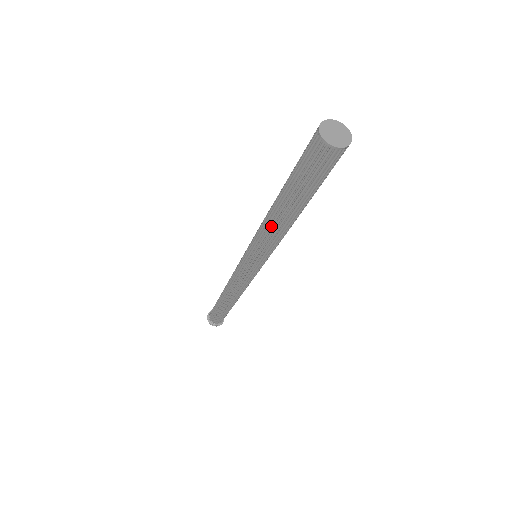
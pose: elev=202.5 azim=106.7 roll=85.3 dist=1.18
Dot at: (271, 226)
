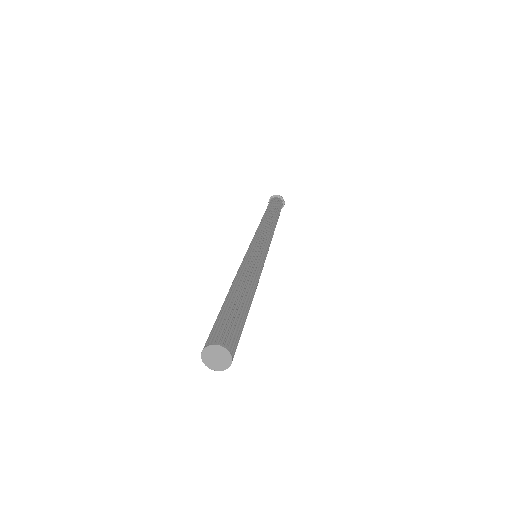
Dot at: occluded
